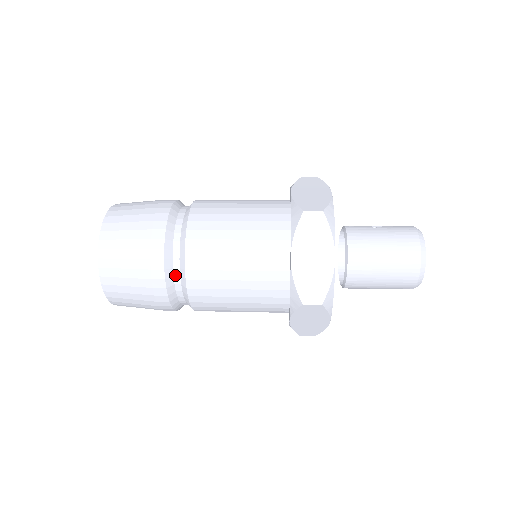
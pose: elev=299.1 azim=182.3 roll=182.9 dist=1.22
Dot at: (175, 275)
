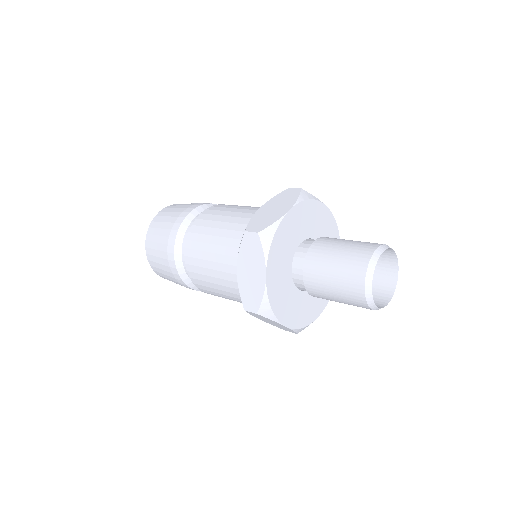
Dot at: (189, 226)
